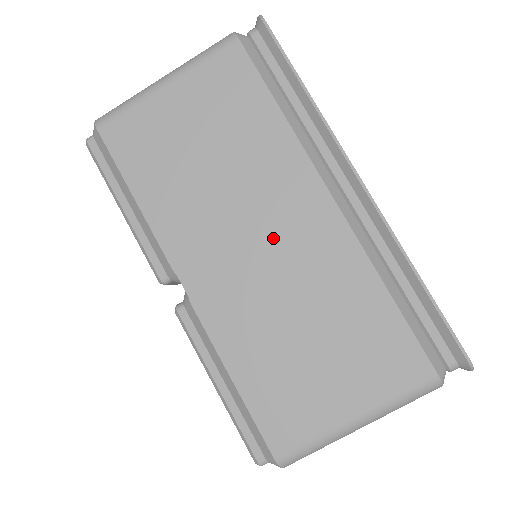
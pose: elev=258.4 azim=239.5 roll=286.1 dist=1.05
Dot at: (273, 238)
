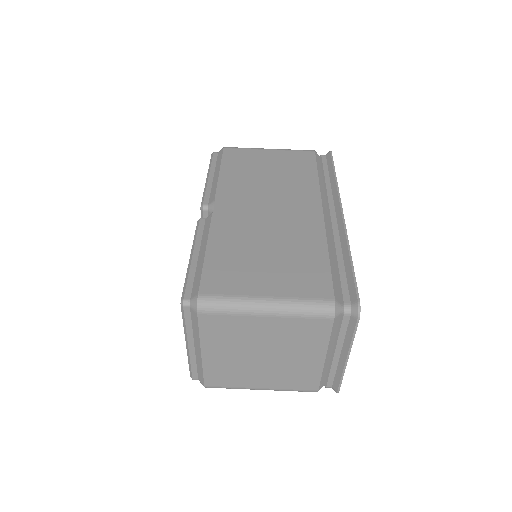
Dot at: (279, 210)
